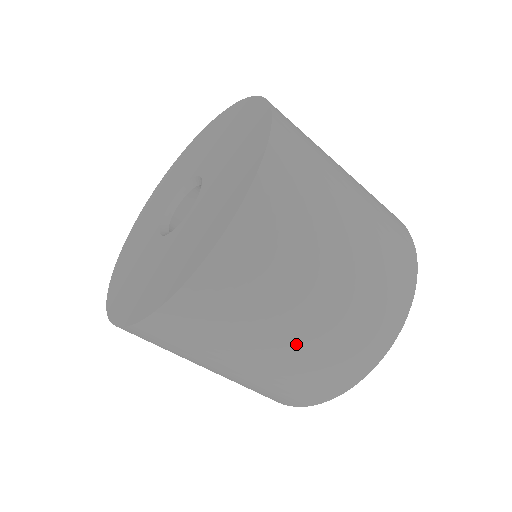
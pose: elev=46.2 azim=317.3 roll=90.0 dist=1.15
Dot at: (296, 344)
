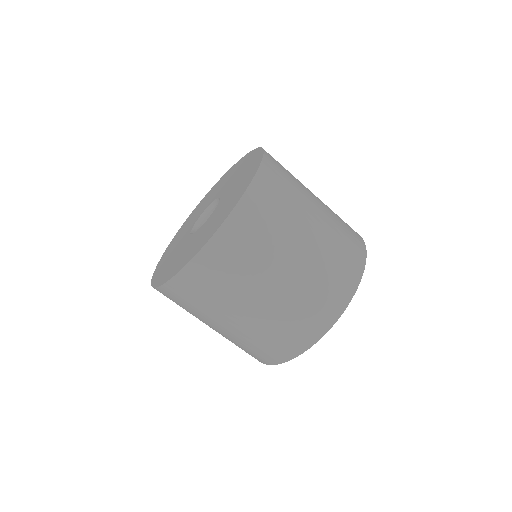
Dot at: (306, 259)
